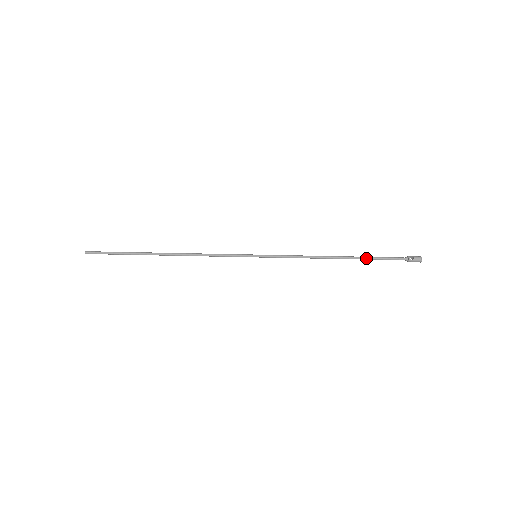
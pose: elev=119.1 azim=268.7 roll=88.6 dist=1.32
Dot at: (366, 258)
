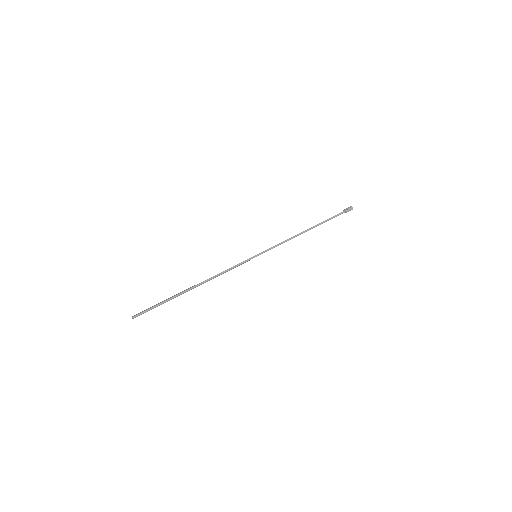
Dot at: (322, 223)
